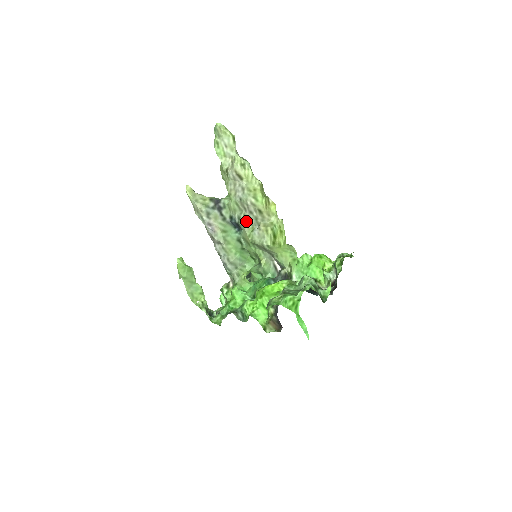
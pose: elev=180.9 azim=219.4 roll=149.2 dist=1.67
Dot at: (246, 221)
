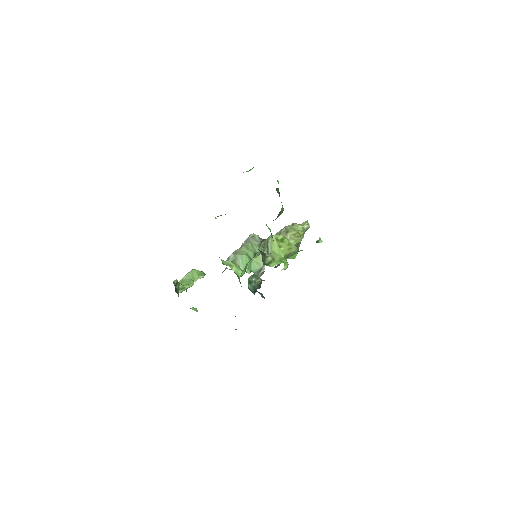
Dot at: occluded
